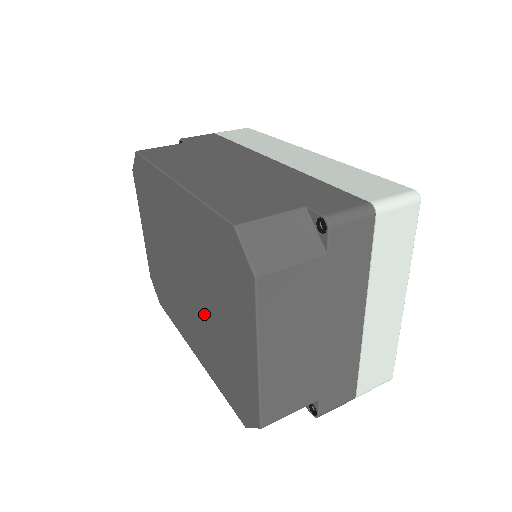
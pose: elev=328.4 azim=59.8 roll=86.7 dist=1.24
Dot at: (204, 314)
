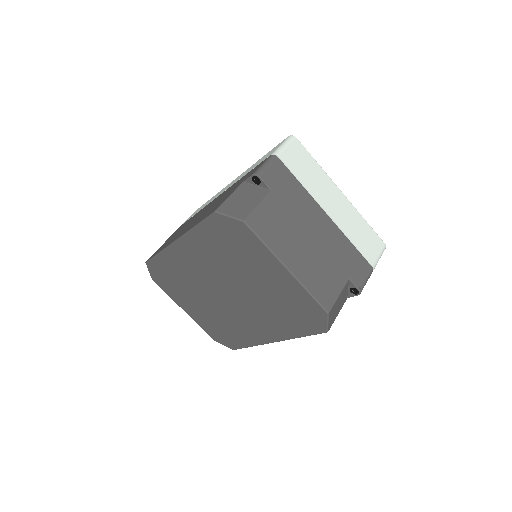
Dot at: (251, 298)
